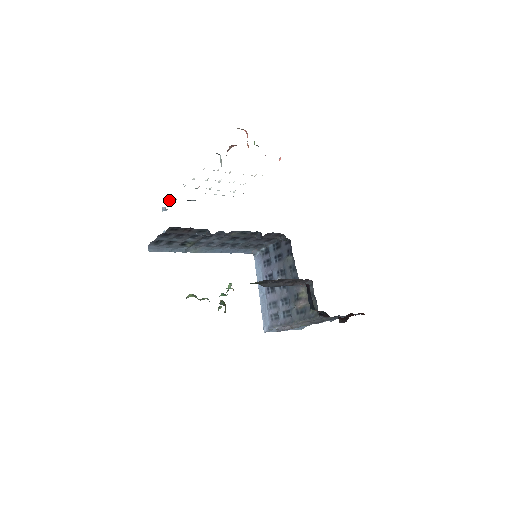
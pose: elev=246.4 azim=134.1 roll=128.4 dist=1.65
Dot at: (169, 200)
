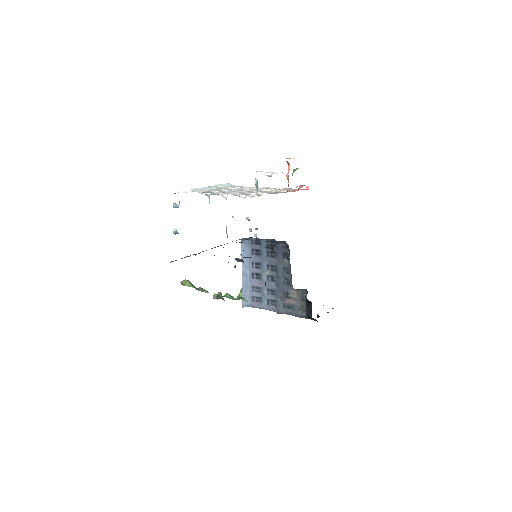
Dot at: occluded
